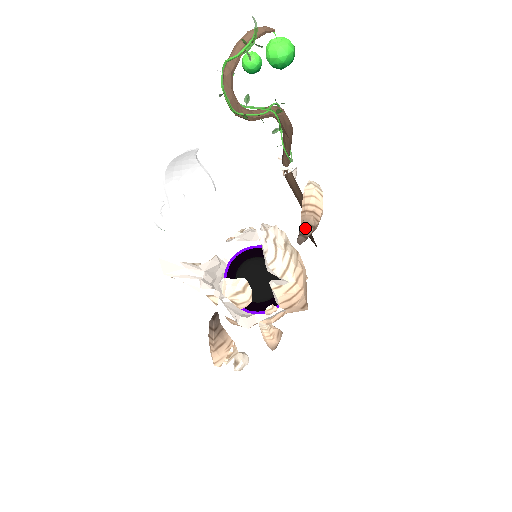
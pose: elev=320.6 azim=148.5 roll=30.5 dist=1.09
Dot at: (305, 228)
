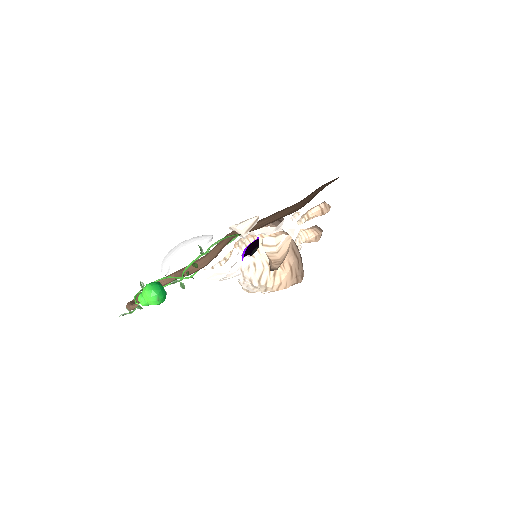
Dot at: (271, 269)
